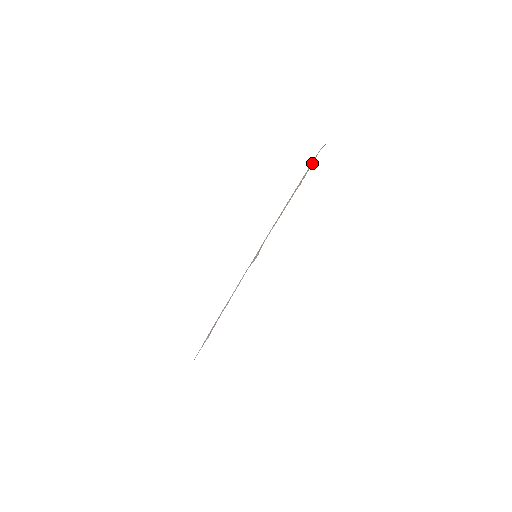
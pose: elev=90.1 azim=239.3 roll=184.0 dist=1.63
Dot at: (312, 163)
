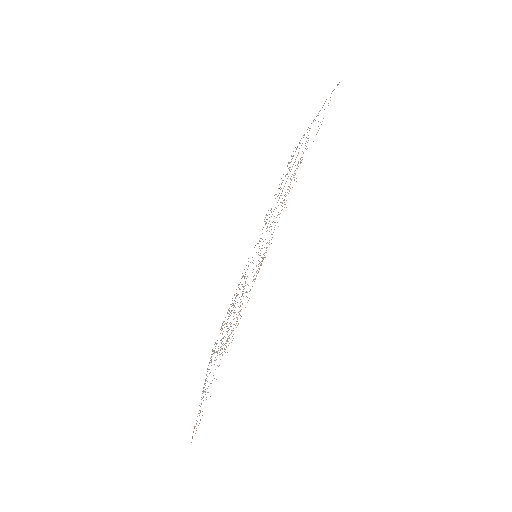
Dot at: occluded
